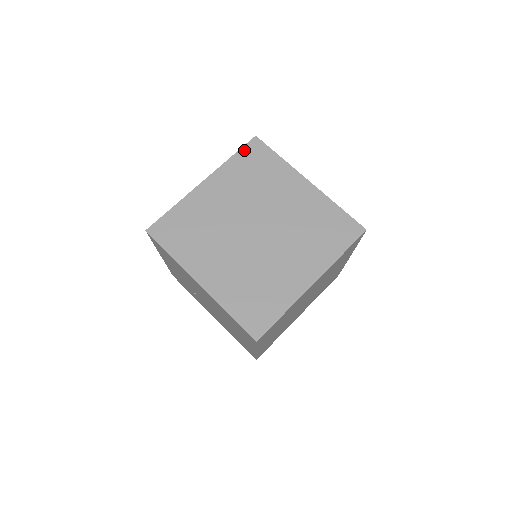
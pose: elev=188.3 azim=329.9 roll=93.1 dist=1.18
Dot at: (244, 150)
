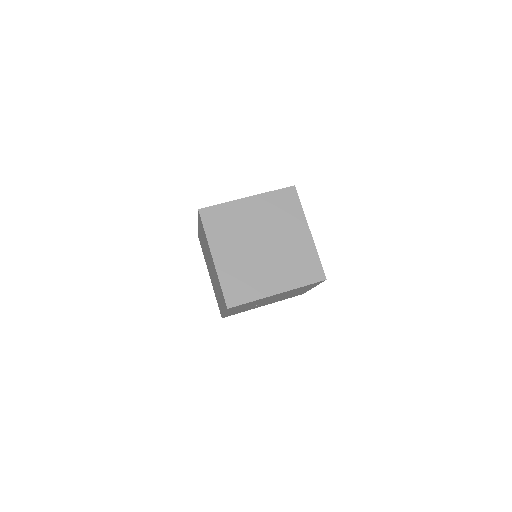
Dot at: (205, 222)
